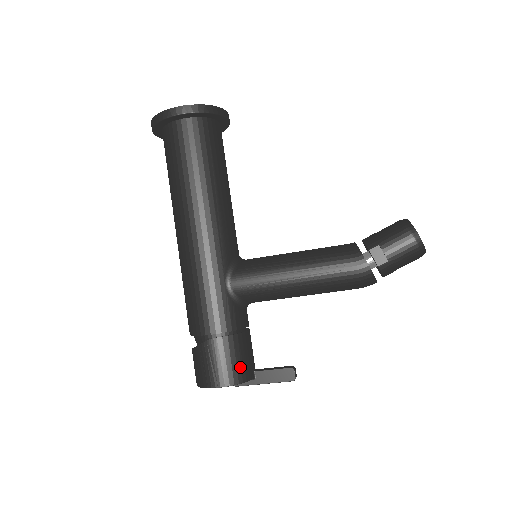
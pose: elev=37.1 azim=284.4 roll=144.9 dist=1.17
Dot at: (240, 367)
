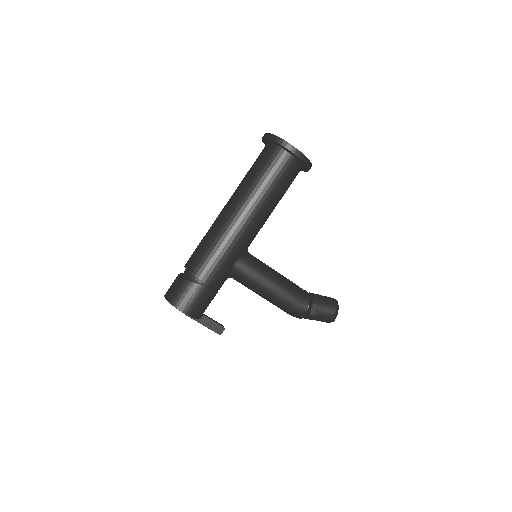
Dot at: (202, 310)
